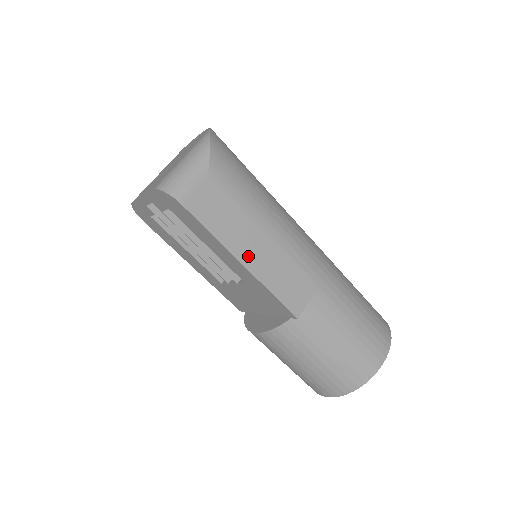
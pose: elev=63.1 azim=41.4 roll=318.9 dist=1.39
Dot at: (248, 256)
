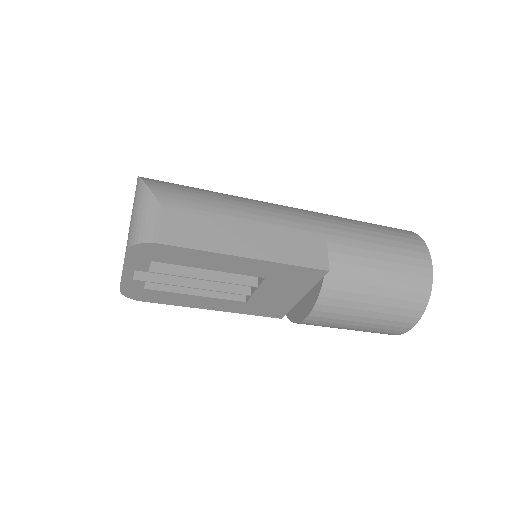
Dot at: (246, 248)
